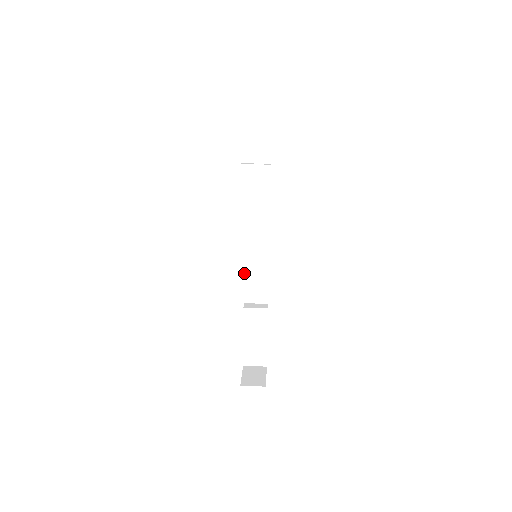
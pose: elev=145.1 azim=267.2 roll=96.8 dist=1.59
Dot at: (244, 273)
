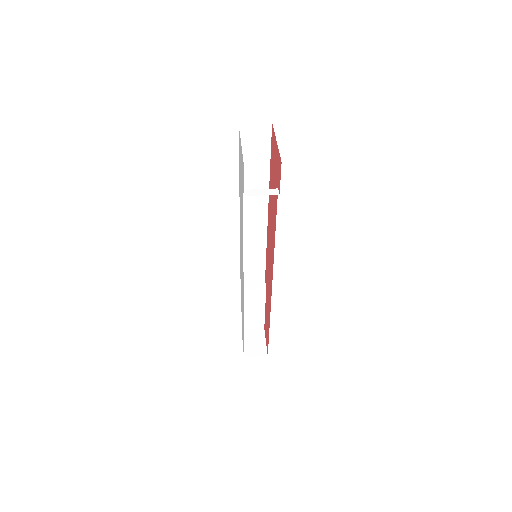
Dot at: occluded
